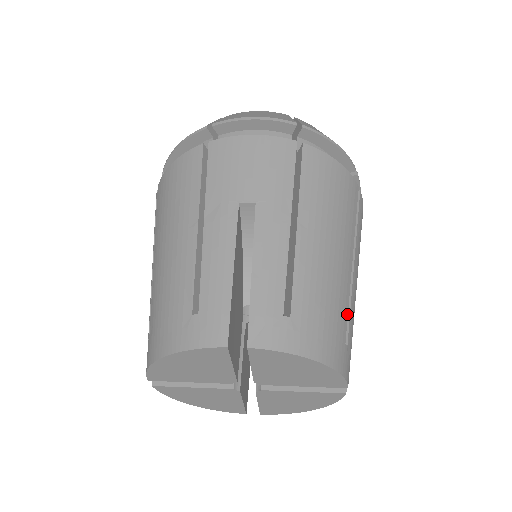
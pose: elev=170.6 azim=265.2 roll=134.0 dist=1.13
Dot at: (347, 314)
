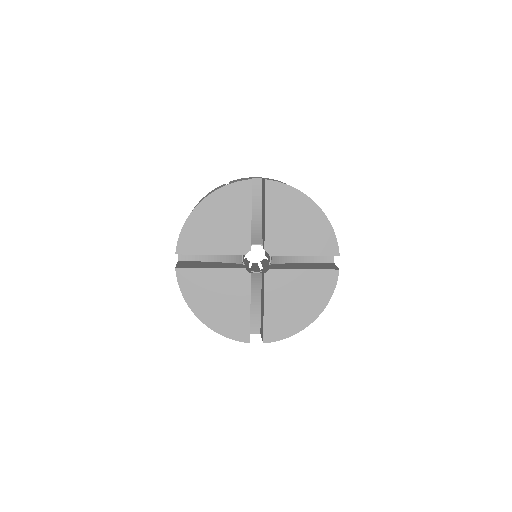
Dot at: occluded
